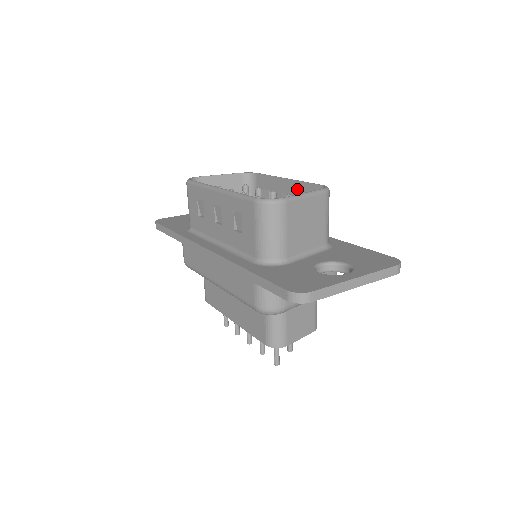
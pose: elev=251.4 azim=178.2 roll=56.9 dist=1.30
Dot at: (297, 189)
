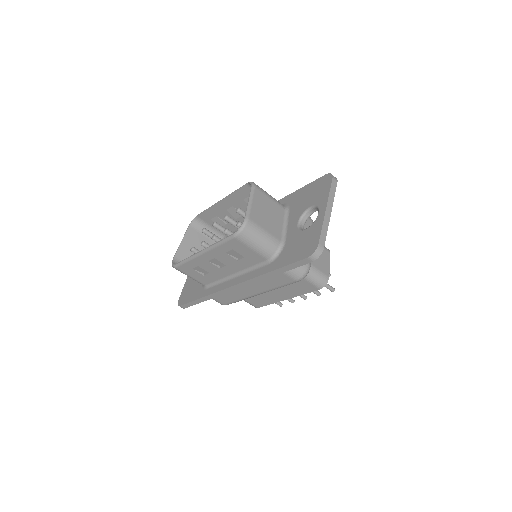
Dot at: (233, 200)
